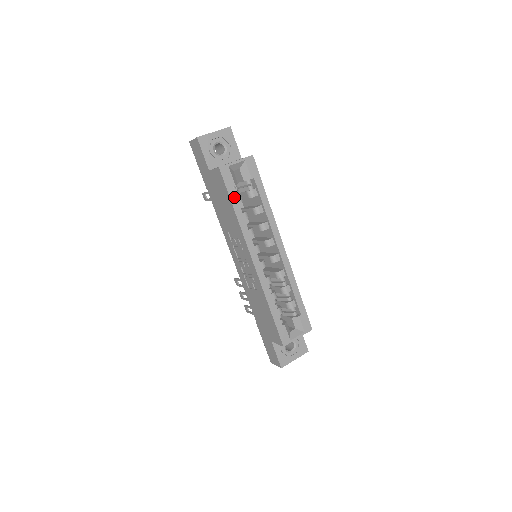
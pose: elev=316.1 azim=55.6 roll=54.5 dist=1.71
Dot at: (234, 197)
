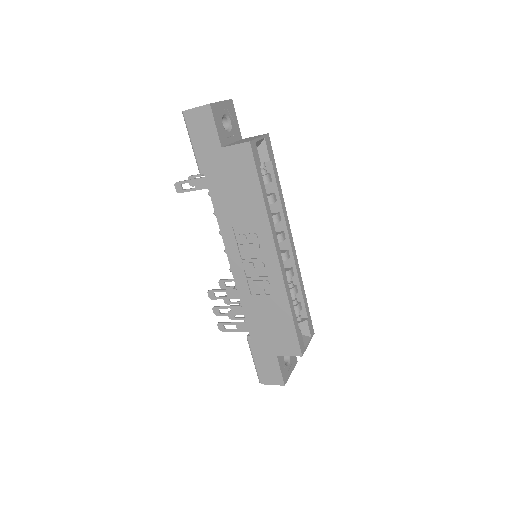
Dot at: (261, 180)
